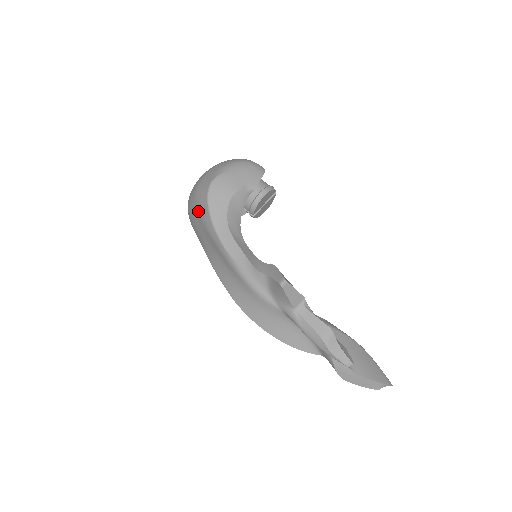
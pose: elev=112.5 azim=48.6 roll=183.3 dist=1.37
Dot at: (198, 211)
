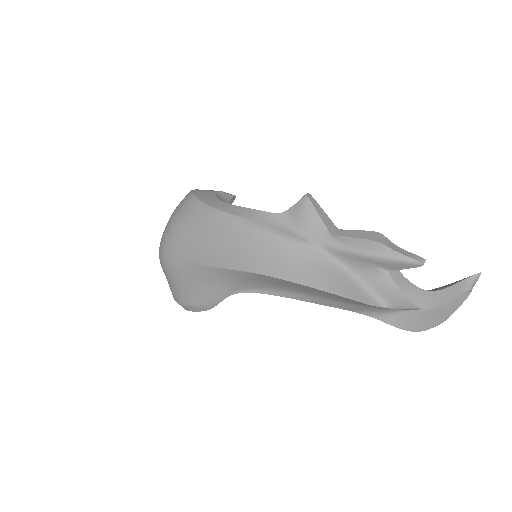
Dot at: (182, 217)
